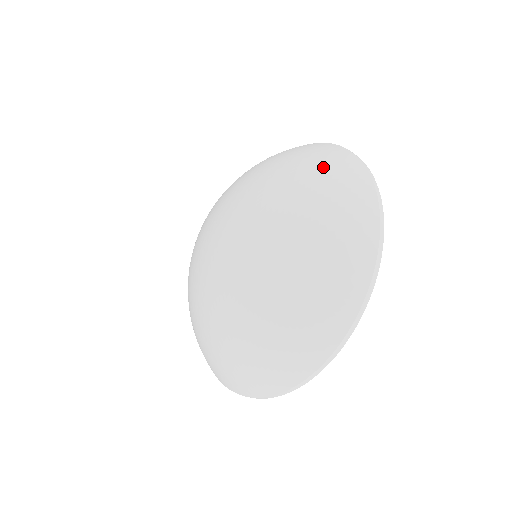
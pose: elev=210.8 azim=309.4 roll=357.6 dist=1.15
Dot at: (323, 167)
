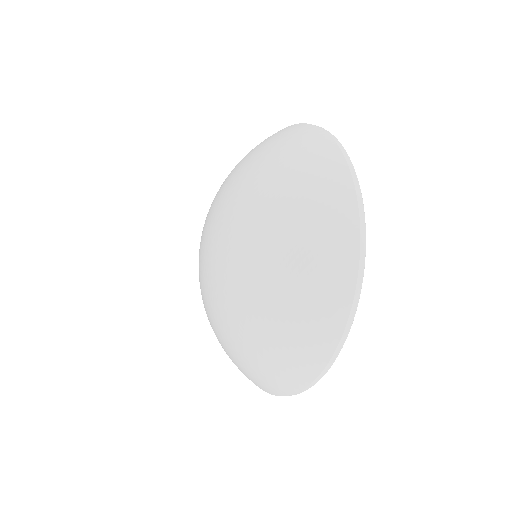
Dot at: (308, 277)
